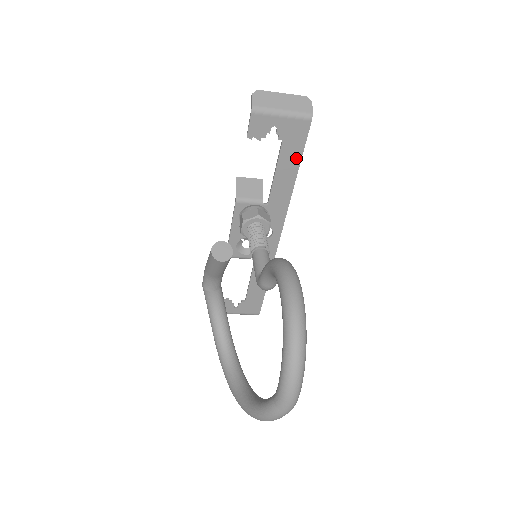
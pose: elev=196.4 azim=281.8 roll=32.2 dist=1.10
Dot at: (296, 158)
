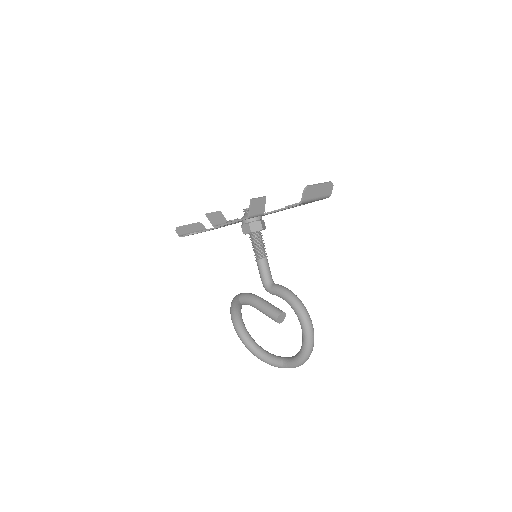
Dot at: occluded
